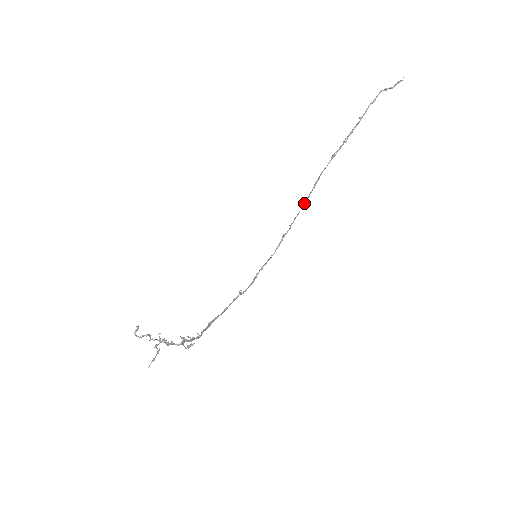
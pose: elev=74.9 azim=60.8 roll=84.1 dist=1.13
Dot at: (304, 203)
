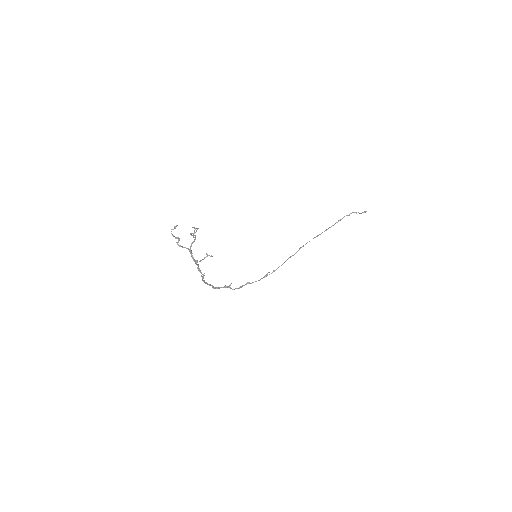
Dot at: occluded
